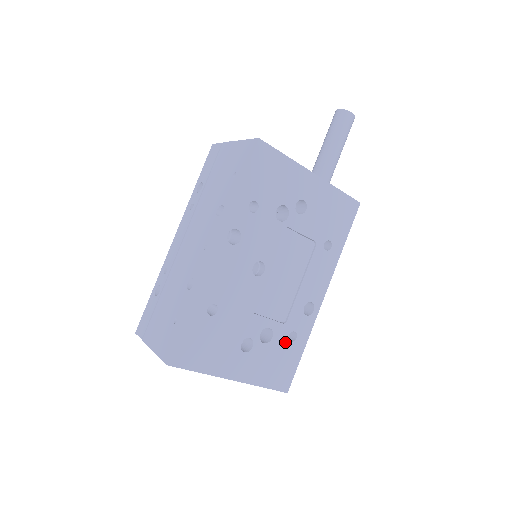
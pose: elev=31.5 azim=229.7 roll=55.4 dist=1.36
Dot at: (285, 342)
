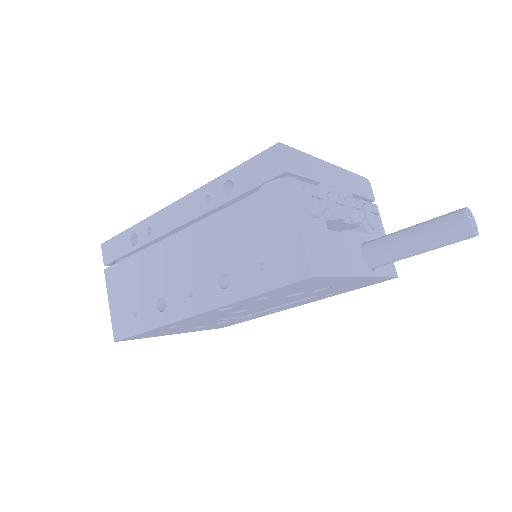
Dot at: (238, 320)
